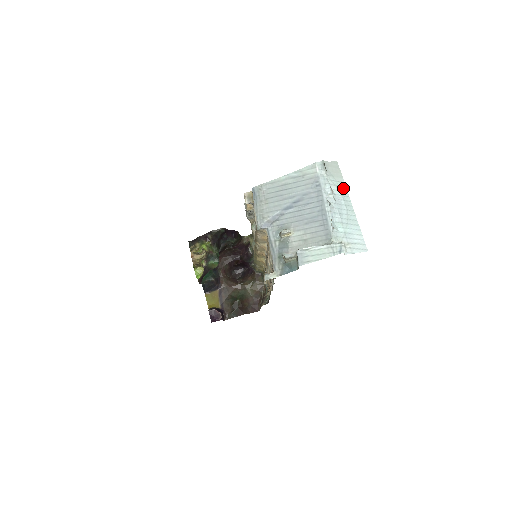
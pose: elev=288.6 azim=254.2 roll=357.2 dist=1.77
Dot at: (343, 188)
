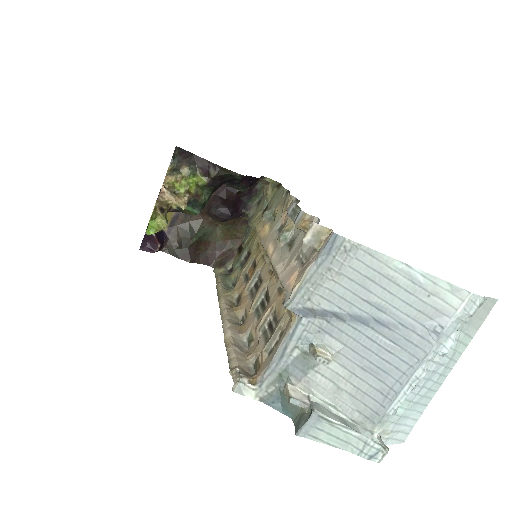
Dot at: (463, 346)
